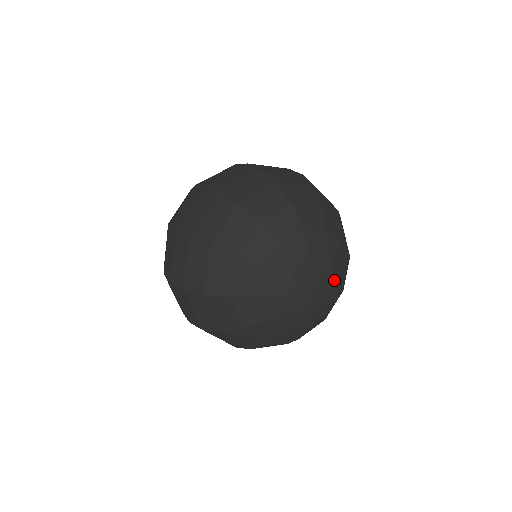
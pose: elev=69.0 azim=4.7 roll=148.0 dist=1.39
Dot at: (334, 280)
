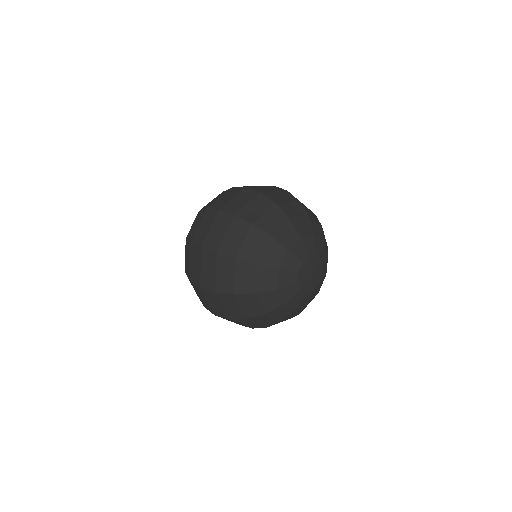
Dot at: (321, 279)
